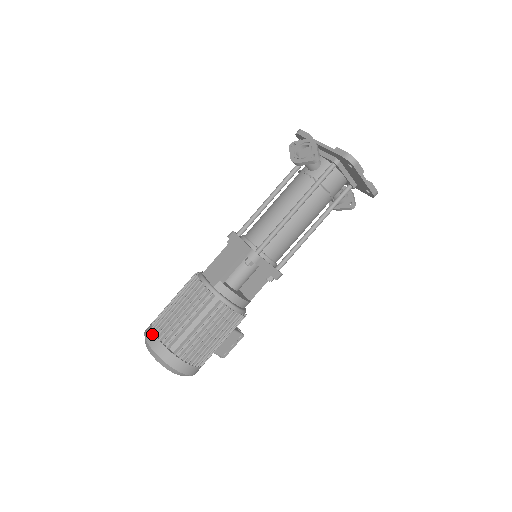
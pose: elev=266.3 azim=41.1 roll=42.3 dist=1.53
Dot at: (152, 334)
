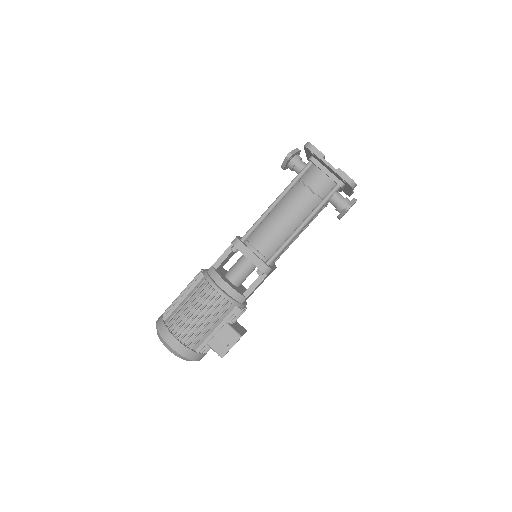
Dot at: occluded
